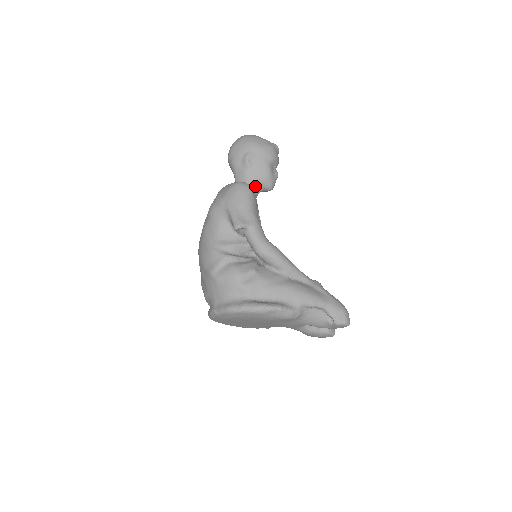
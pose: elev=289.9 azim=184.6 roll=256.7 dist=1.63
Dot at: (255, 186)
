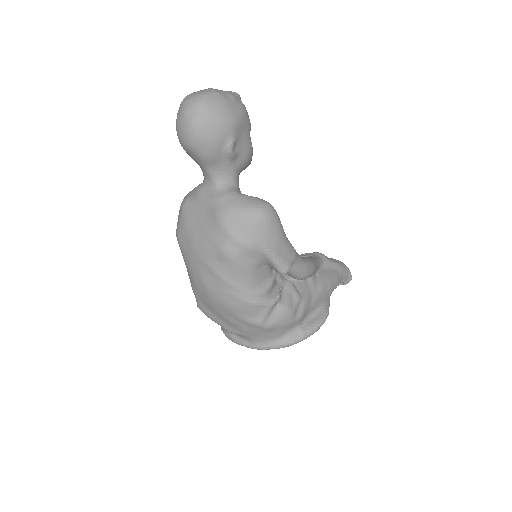
Dot at: (238, 176)
